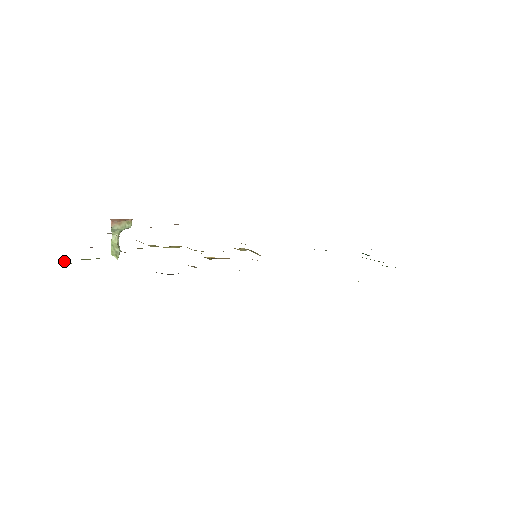
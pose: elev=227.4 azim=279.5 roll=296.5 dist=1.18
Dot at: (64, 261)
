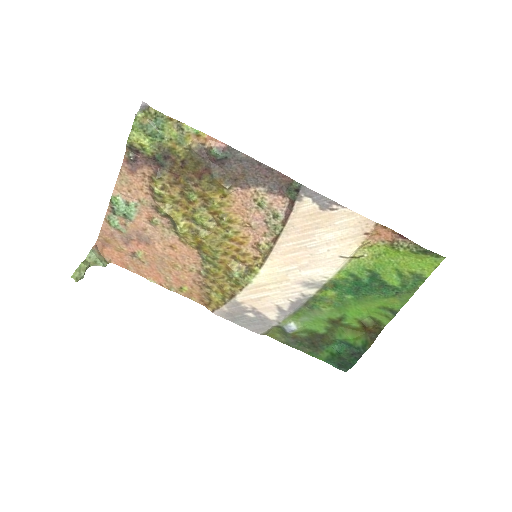
Dot at: (141, 110)
